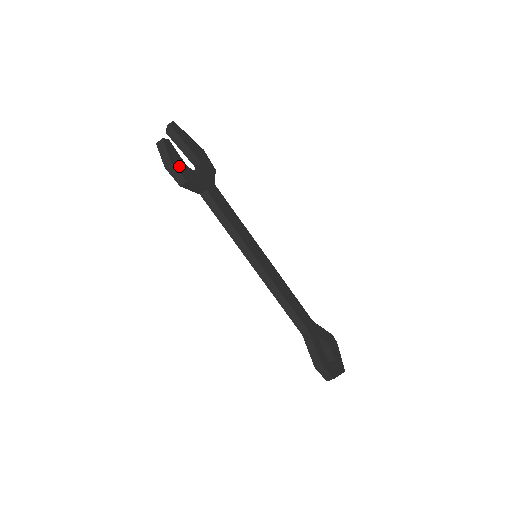
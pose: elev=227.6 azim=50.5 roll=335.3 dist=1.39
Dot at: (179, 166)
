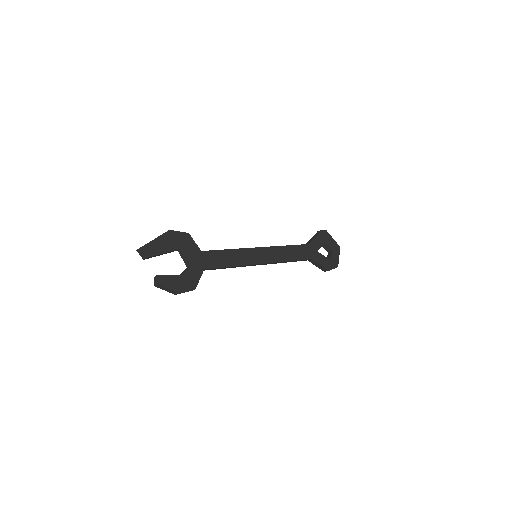
Dot at: (182, 286)
